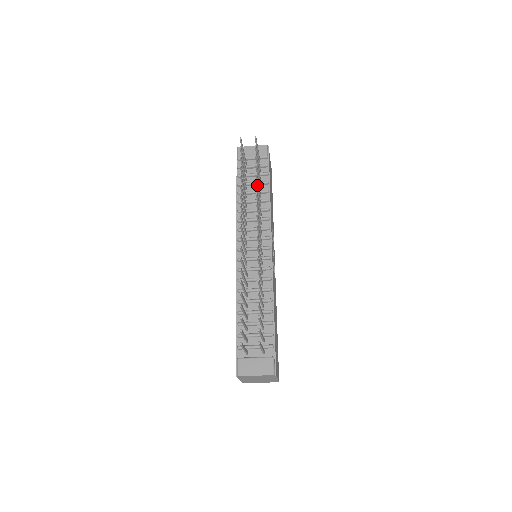
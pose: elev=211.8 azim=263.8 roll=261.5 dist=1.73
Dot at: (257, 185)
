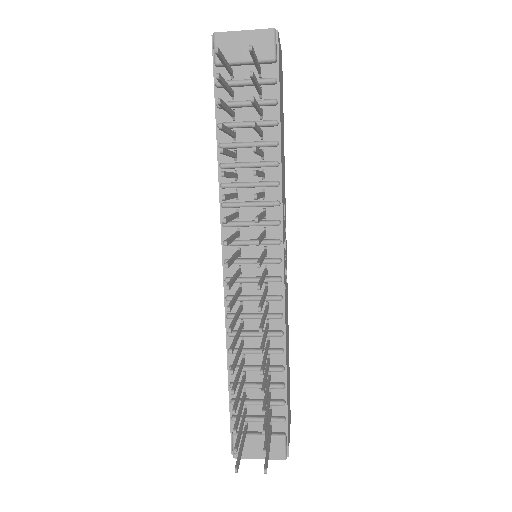
Dot at: (256, 171)
